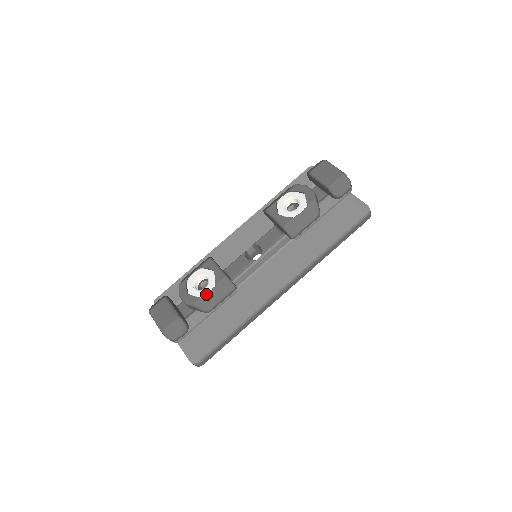
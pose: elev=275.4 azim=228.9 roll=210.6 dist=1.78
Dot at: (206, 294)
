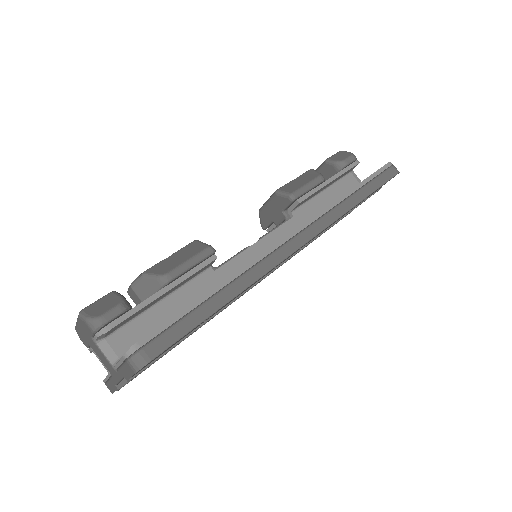
Dot at: (164, 259)
